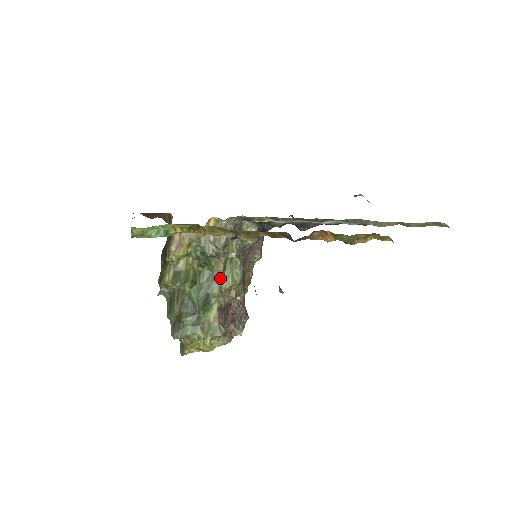
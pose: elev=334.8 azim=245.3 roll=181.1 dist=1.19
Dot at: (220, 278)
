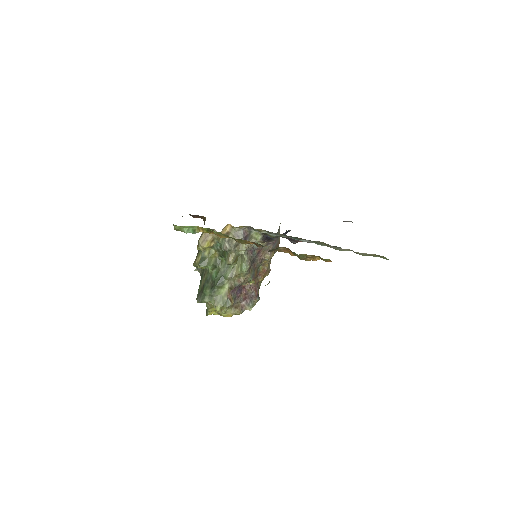
Dot at: (232, 267)
